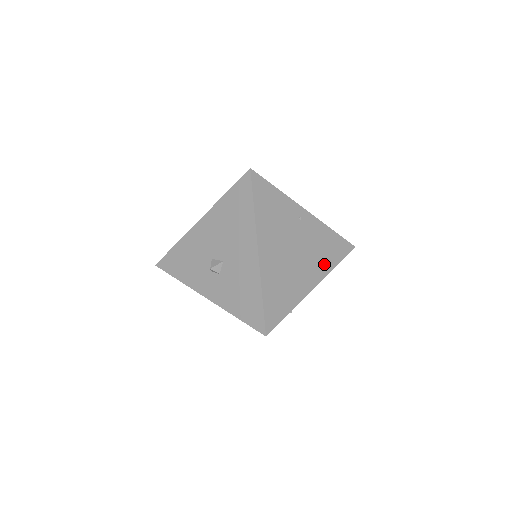
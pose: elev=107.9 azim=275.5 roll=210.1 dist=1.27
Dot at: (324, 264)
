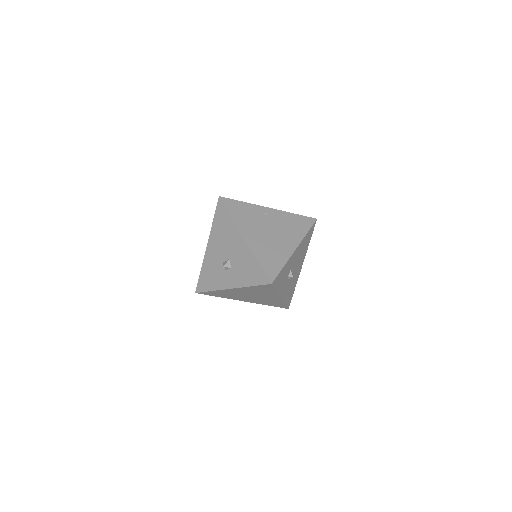
Dot at: (297, 234)
